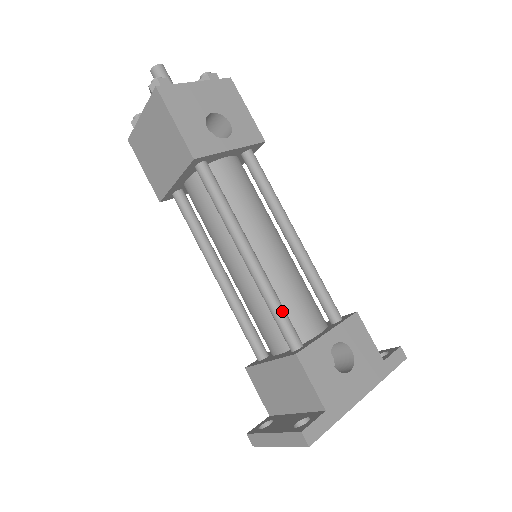
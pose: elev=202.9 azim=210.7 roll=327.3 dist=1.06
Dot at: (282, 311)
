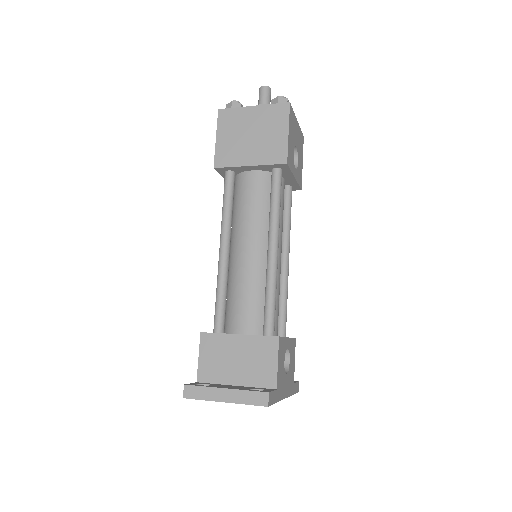
Dot at: occluded
